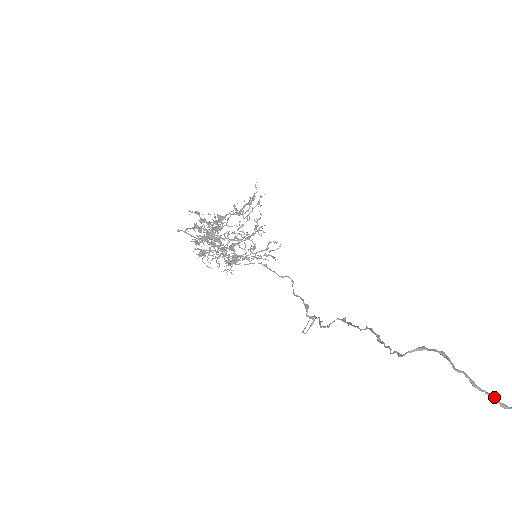
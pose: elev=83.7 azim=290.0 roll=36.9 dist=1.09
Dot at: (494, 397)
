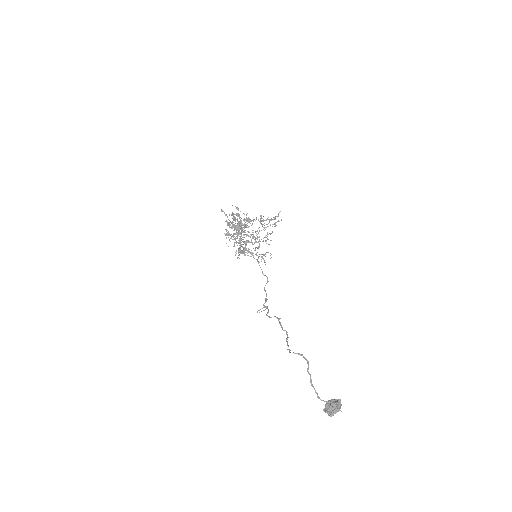
Dot at: occluded
